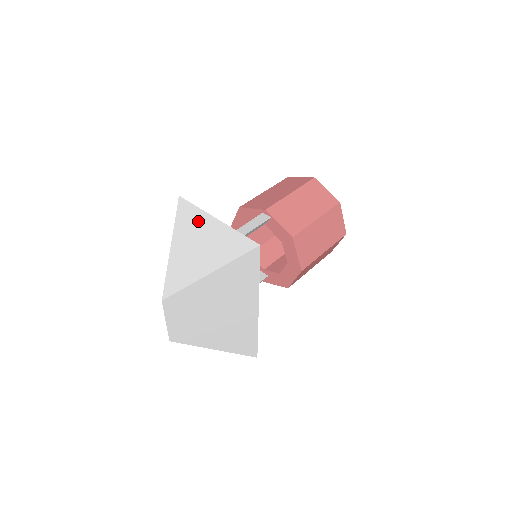
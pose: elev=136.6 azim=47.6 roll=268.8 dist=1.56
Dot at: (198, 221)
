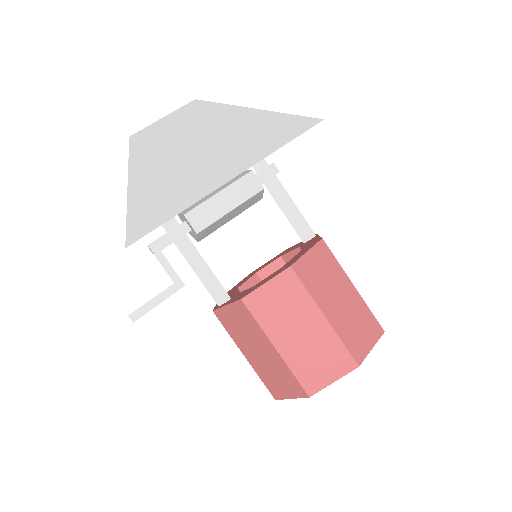
Dot at: occluded
